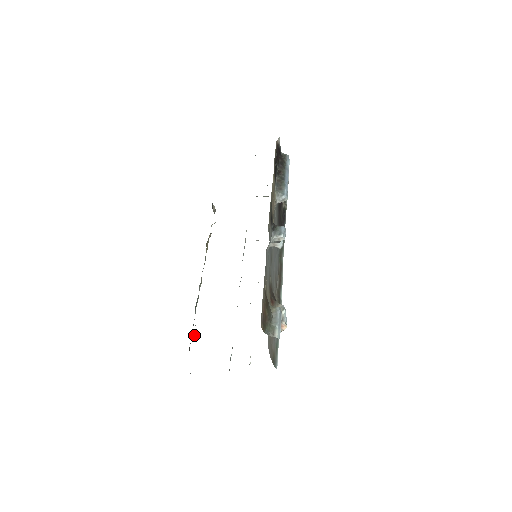
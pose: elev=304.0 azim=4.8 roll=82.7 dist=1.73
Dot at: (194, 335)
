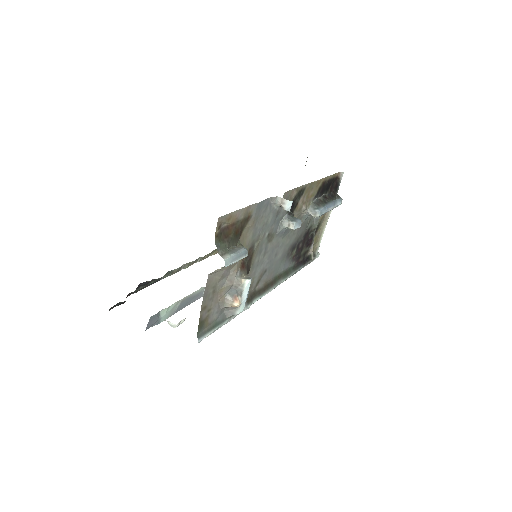
Dot at: (143, 285)
